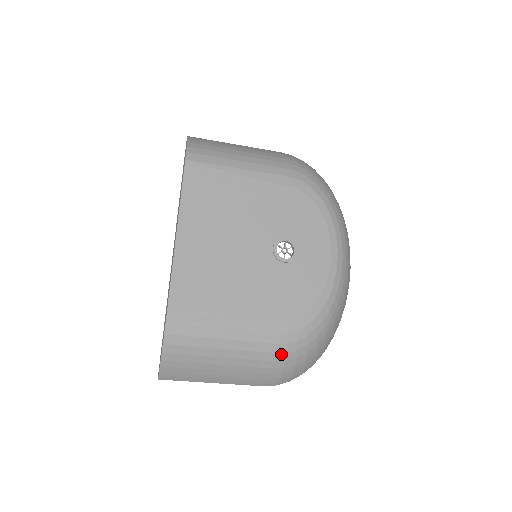
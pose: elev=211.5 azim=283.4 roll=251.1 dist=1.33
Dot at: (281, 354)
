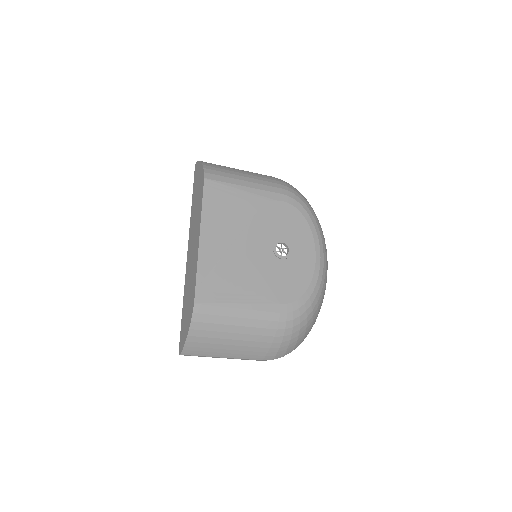
Dot at: (281, 330)
